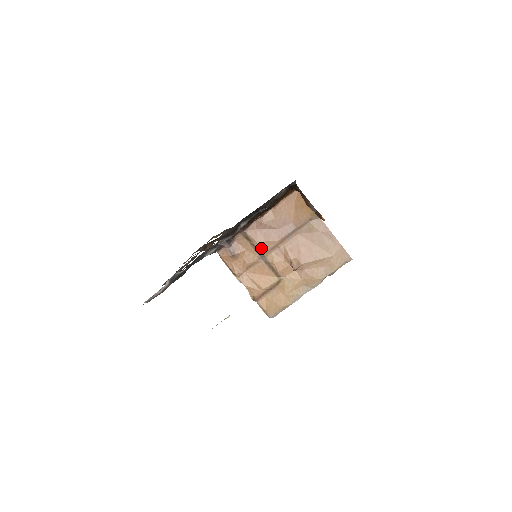
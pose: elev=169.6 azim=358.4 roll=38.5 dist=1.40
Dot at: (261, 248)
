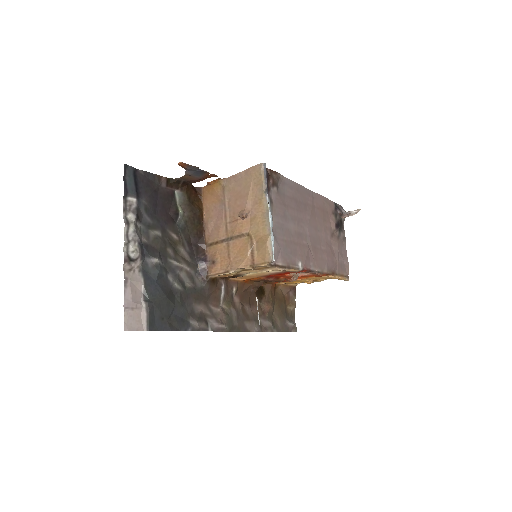
Dot at: (221, 237)
